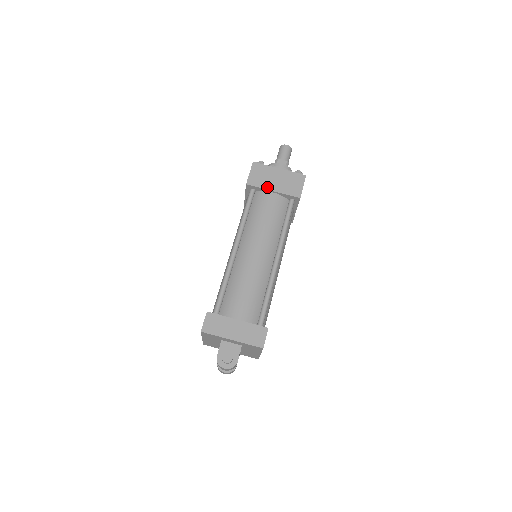
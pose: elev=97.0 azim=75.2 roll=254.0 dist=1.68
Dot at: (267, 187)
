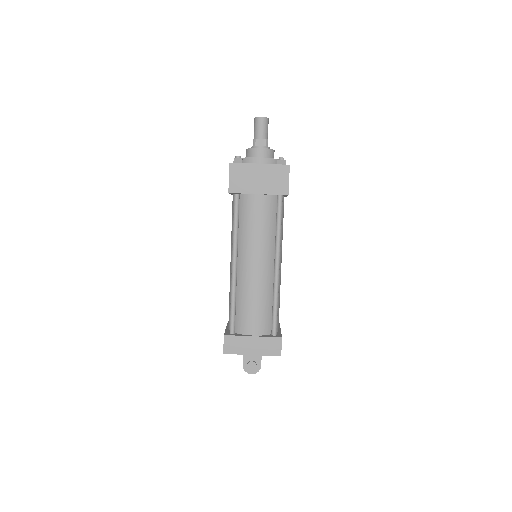
Dot at: (251, 191)
